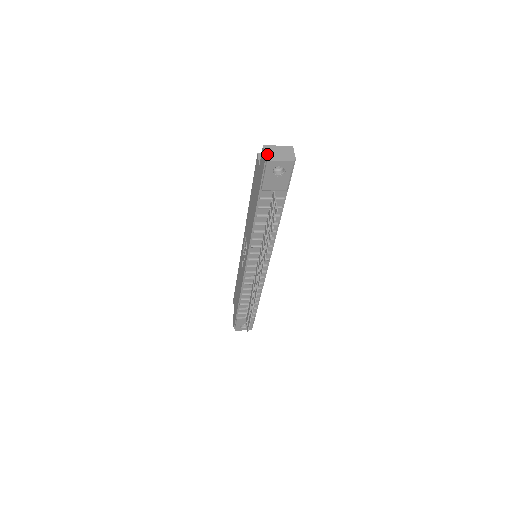
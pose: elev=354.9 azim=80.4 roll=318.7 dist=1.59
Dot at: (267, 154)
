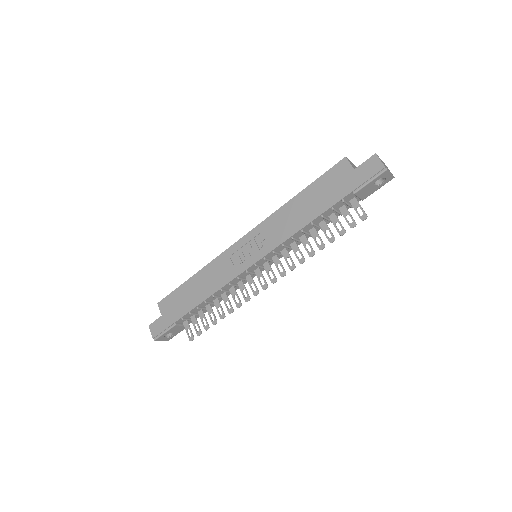
Dot at: occluded
